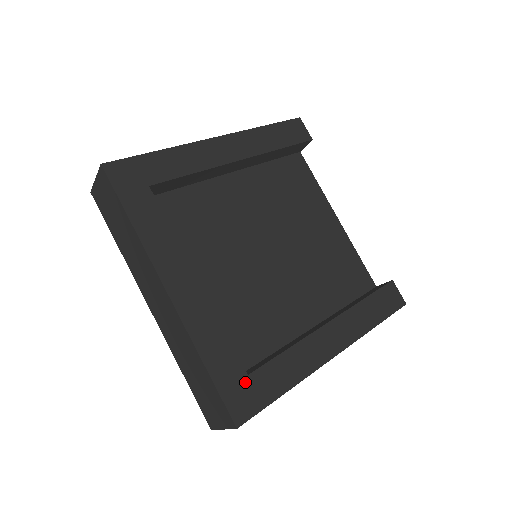
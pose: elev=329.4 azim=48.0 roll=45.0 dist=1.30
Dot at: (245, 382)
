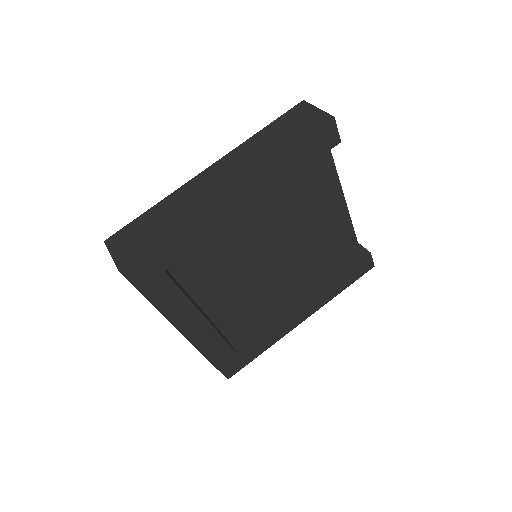
Dot at: (235, 359)
